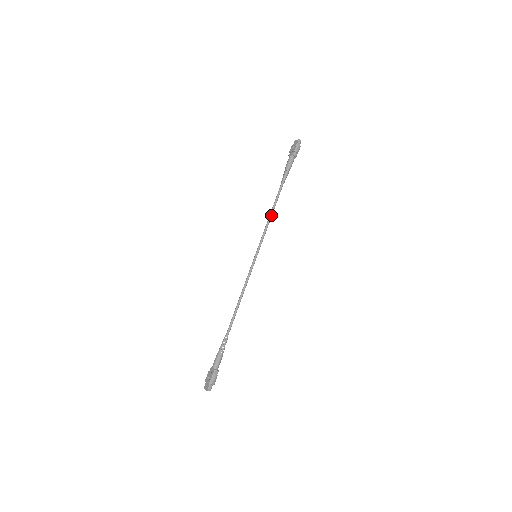
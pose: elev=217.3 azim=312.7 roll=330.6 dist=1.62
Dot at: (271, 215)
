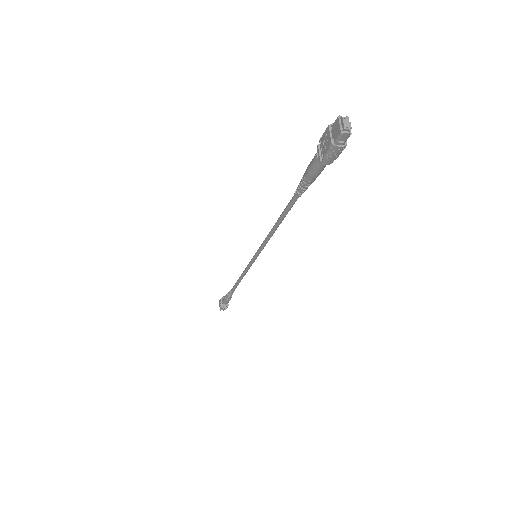
Dot at: (275, 229)
